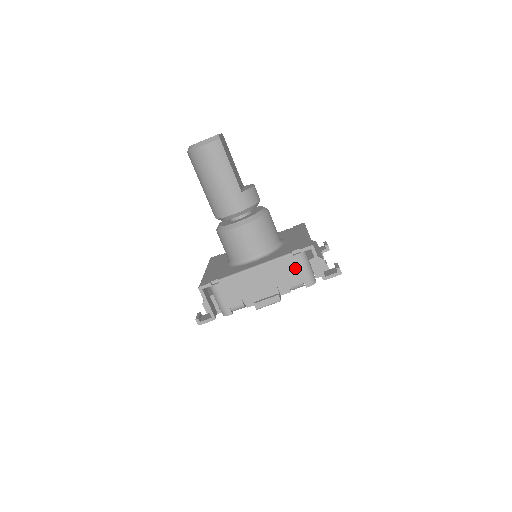
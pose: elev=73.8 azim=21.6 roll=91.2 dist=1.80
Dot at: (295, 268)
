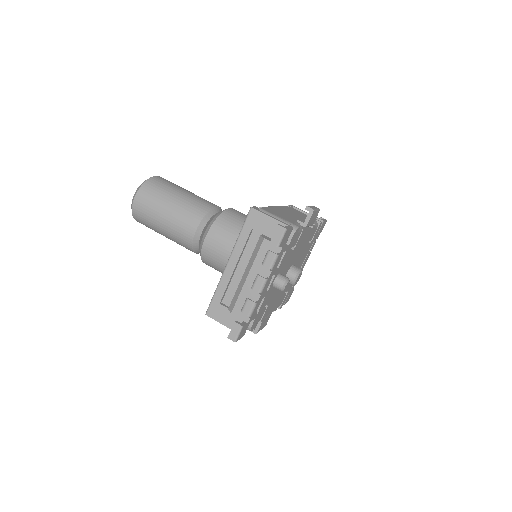
Dot at: (299, 212)
